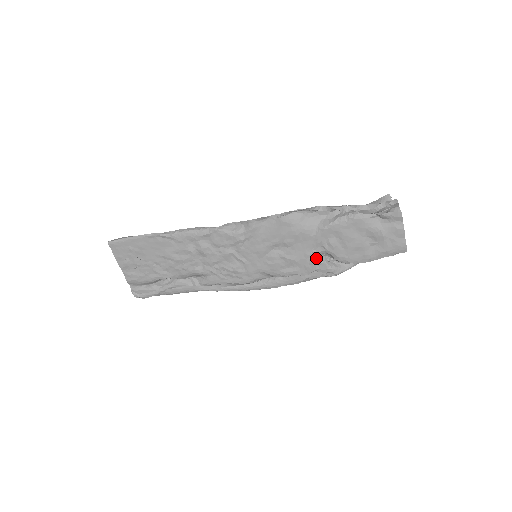
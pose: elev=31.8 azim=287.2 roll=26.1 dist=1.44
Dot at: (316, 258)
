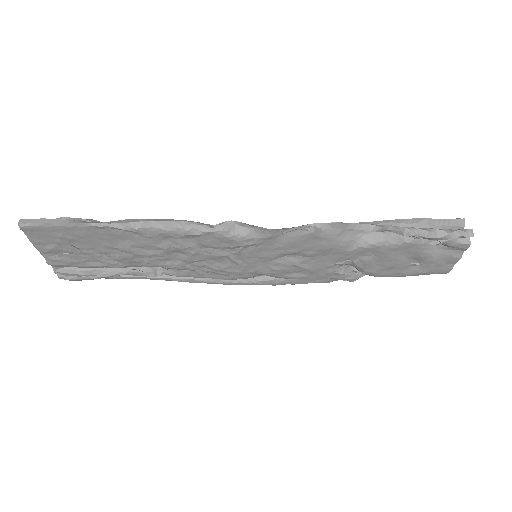
Dot at: (337, 269)
